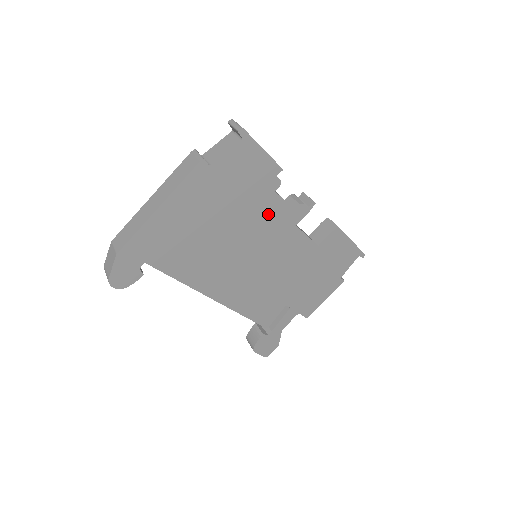
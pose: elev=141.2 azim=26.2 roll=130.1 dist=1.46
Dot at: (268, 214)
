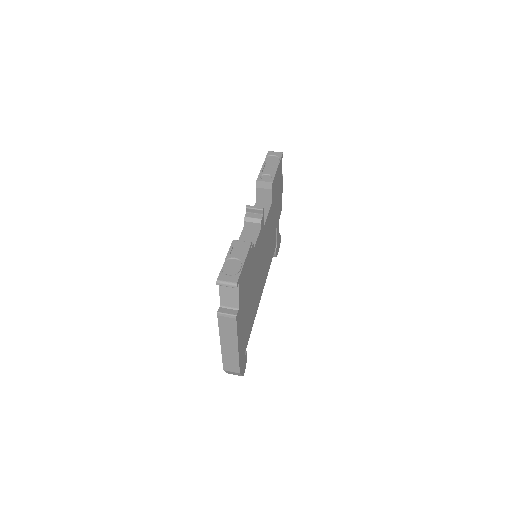
Dot at: (257, 253)
